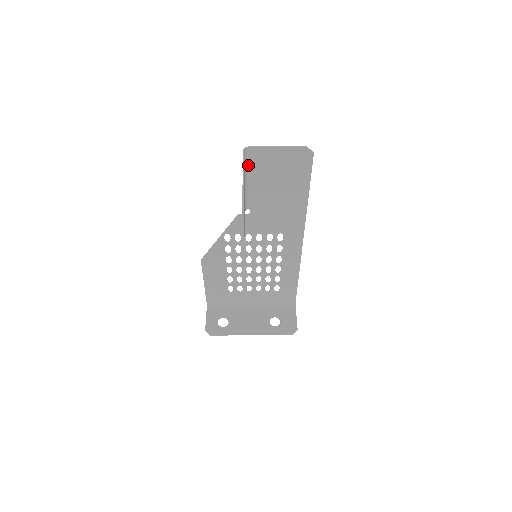
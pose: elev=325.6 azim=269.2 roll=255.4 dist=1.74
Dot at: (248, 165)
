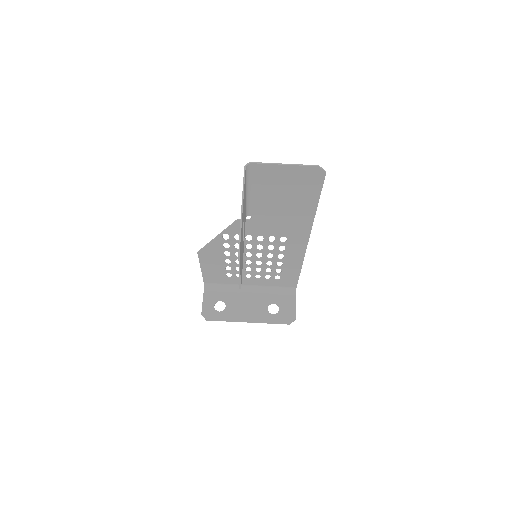
Dot at: (250, 179)
